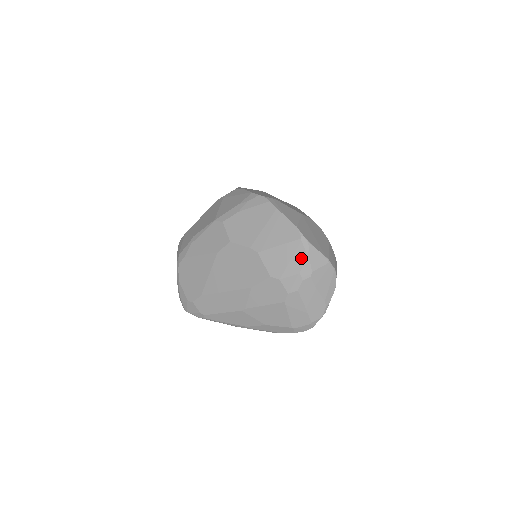
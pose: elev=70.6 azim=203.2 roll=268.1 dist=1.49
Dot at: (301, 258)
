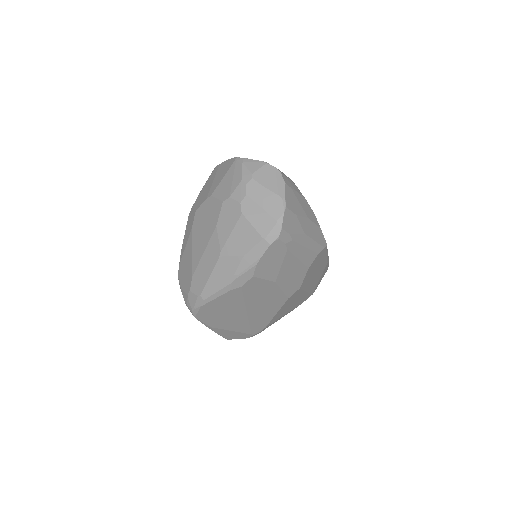
Dot at: (239, 170)
